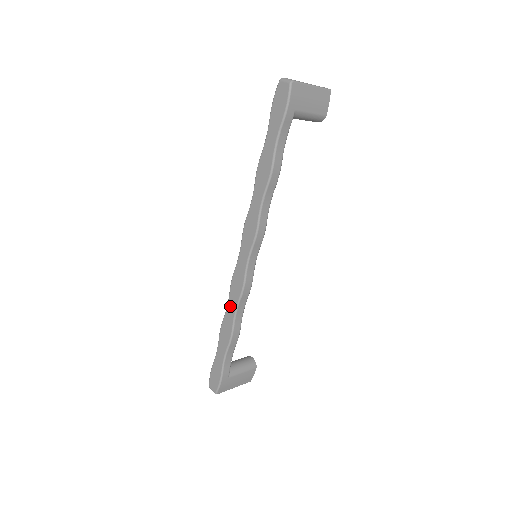
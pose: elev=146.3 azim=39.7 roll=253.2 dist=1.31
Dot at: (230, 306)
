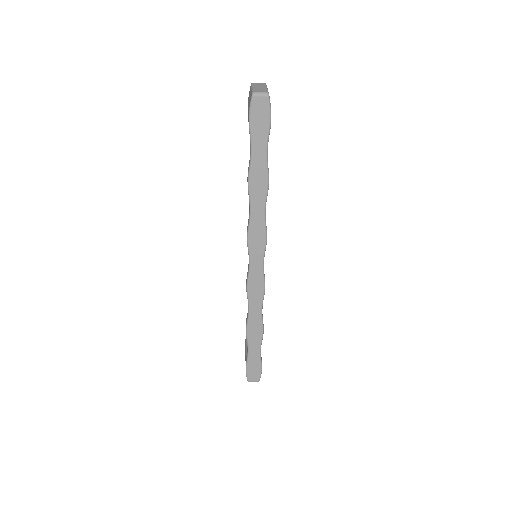
Dot at: (253, 309)
